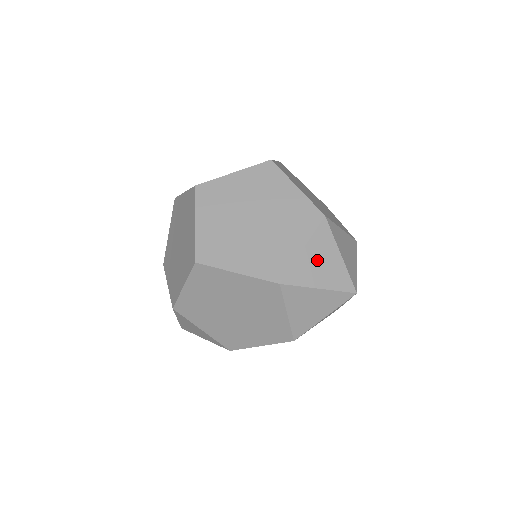
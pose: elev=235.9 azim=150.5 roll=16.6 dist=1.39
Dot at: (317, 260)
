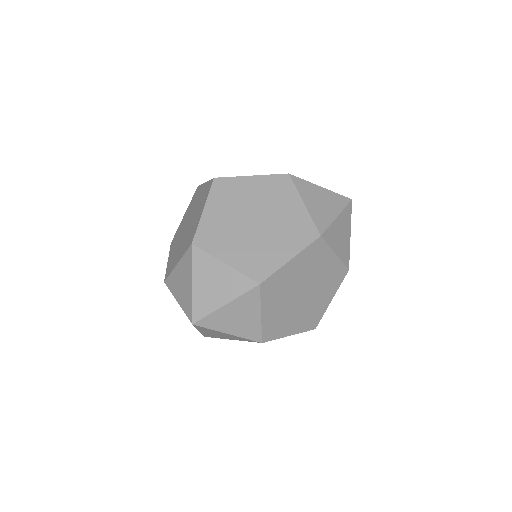
Dot at: occluded
